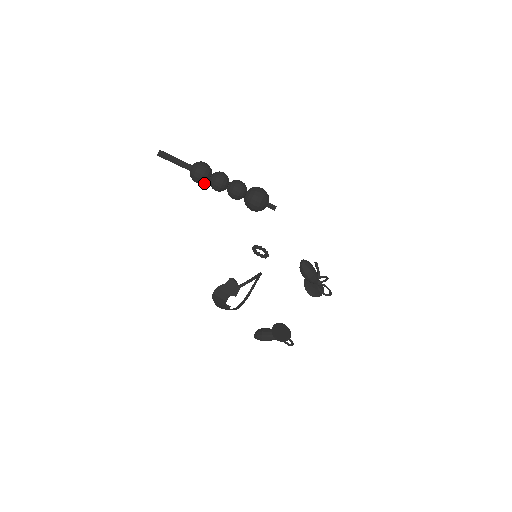
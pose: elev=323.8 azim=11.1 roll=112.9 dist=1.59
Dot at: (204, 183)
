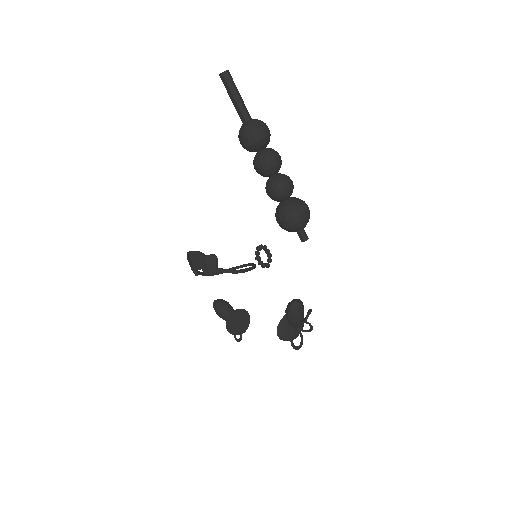
Dot at: (249, 150)
